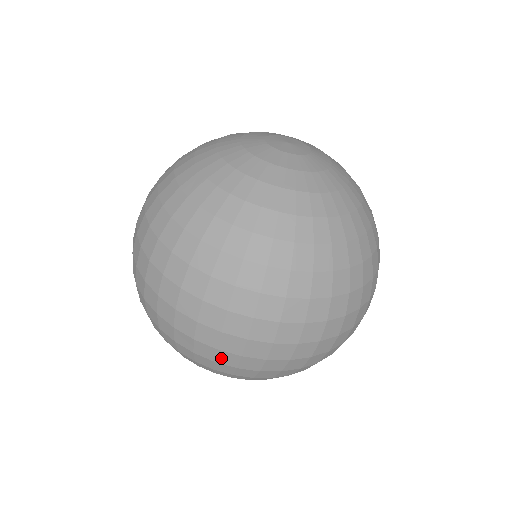
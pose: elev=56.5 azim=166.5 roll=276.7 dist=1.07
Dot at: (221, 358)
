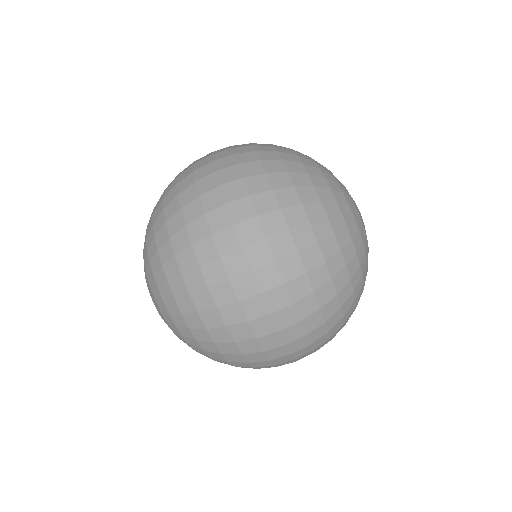
Dot at: (202, 246)
